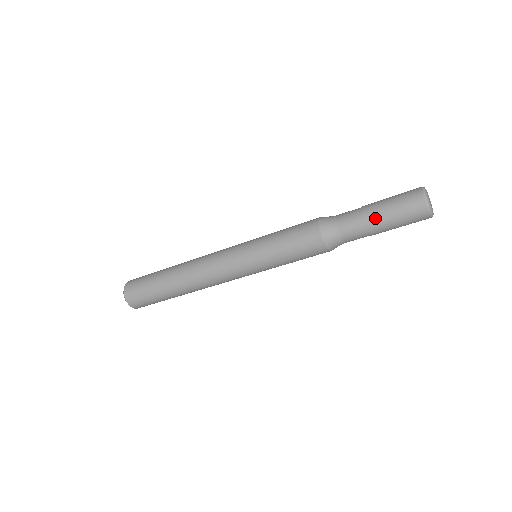
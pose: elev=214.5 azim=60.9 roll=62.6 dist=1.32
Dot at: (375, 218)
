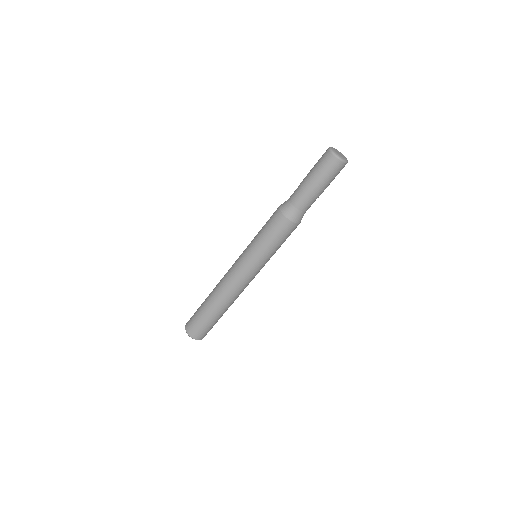
Dot at: (305, 178)
